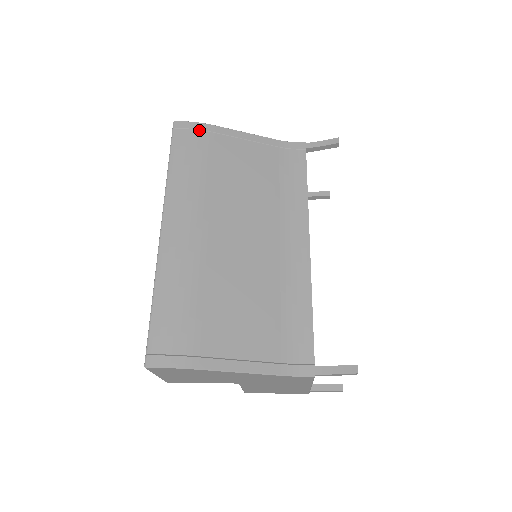
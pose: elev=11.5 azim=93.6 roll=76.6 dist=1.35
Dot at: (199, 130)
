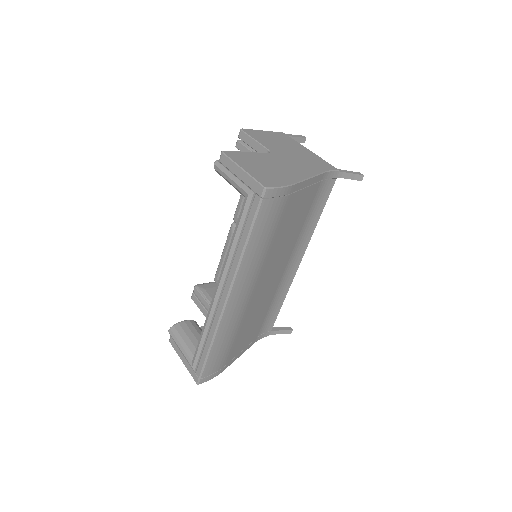
Dot at: (283, 197)
